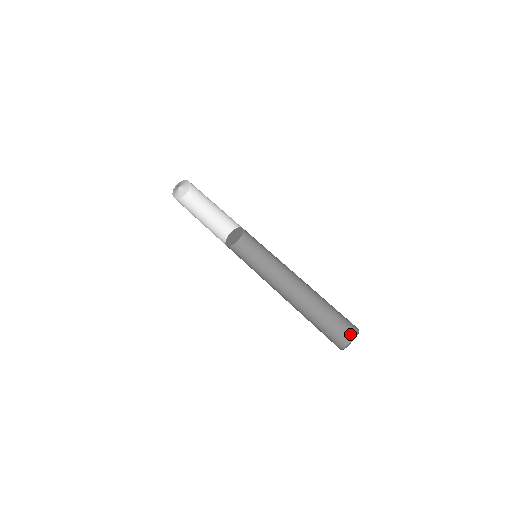
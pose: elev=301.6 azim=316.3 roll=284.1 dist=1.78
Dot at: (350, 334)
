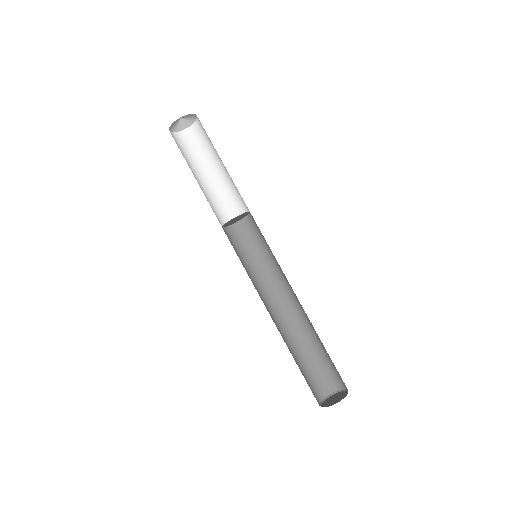
Dot at: occluded
